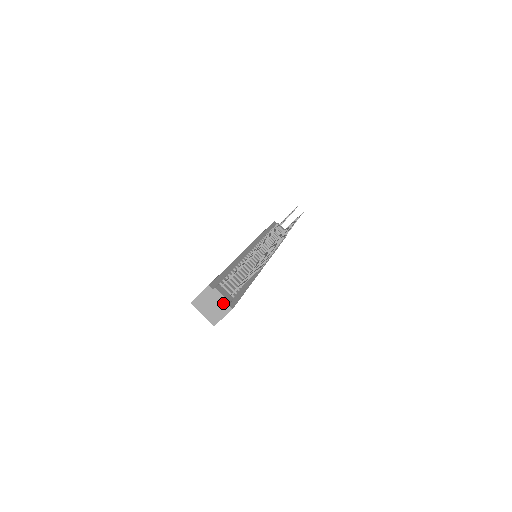
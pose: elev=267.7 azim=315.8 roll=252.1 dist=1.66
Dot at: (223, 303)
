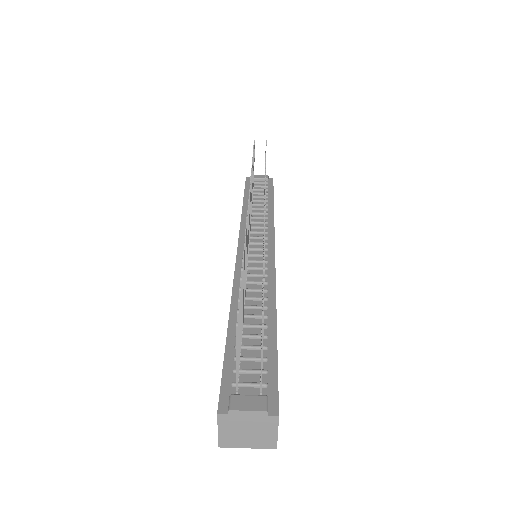
Dot at: (259, 419)
